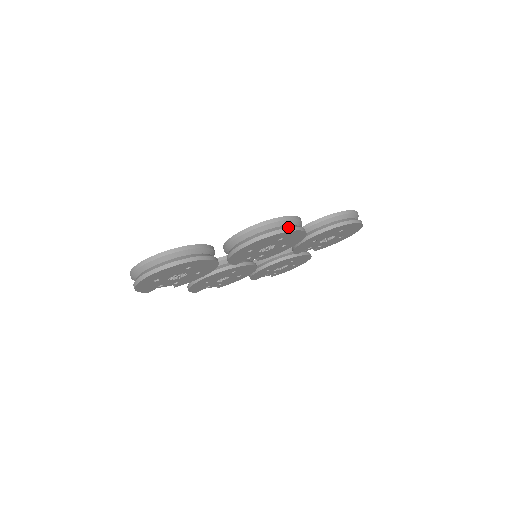
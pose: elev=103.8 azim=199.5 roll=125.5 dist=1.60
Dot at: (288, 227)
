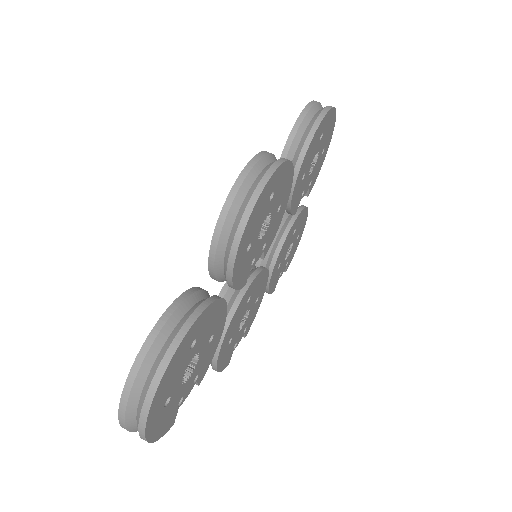
Dot at: (268, 168)
